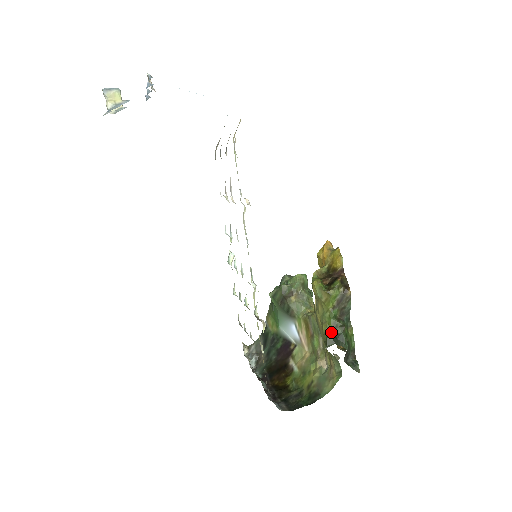
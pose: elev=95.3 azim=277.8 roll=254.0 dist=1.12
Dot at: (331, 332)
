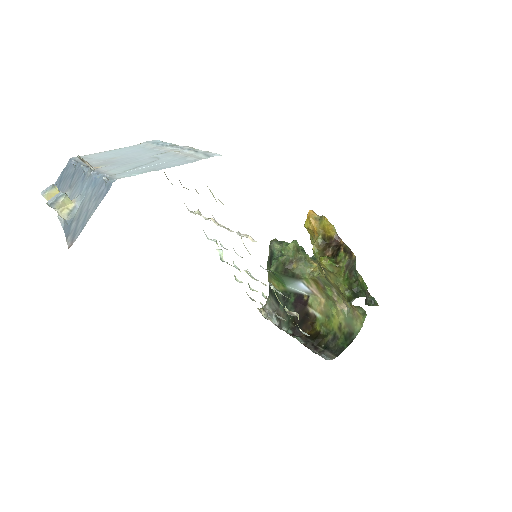
Dot at: (349, 290)
